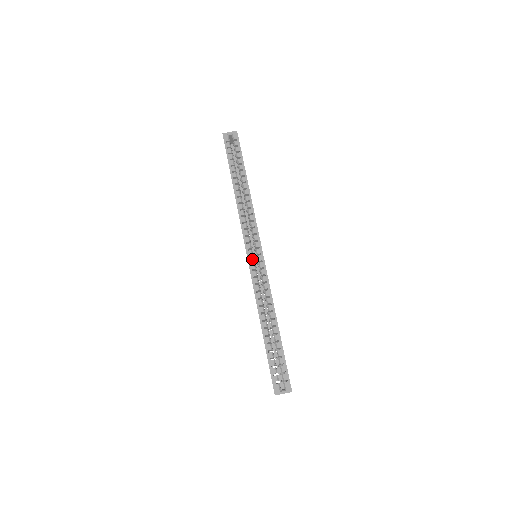
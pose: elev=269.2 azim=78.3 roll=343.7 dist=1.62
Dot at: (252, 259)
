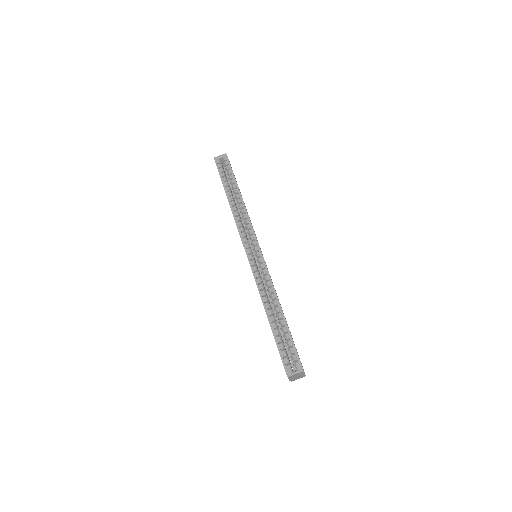
Dot at: (251, 256)
